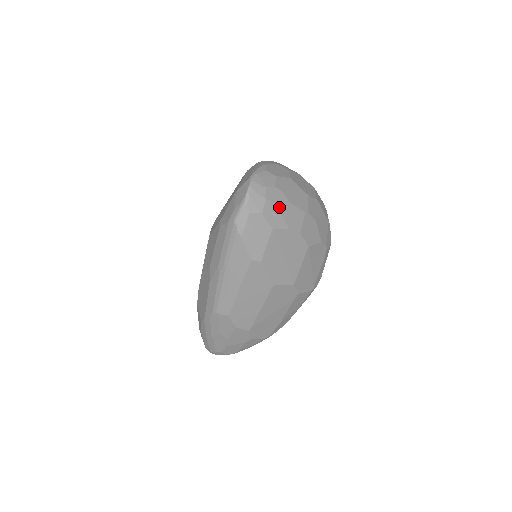
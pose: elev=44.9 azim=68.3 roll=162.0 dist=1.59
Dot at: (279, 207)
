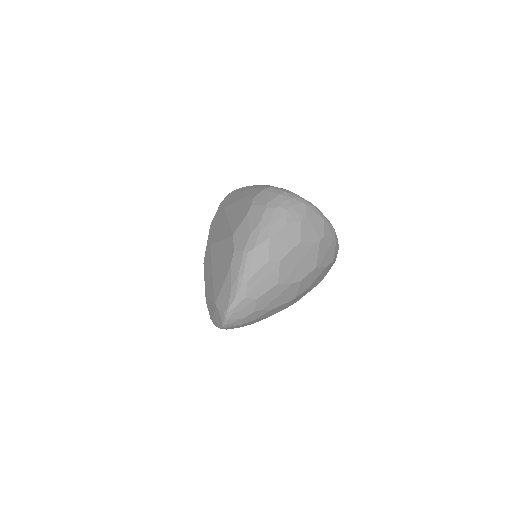
Dot at: (259, 318)
